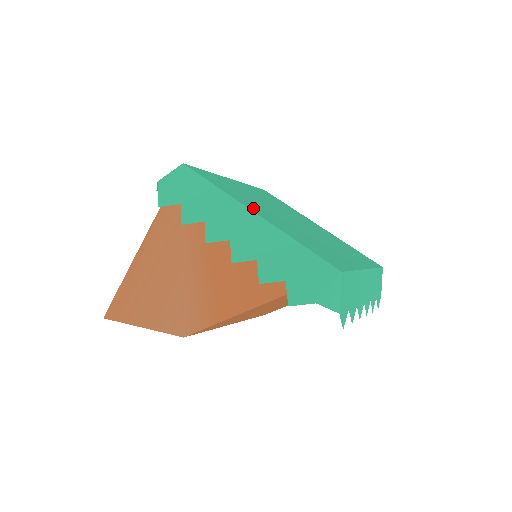
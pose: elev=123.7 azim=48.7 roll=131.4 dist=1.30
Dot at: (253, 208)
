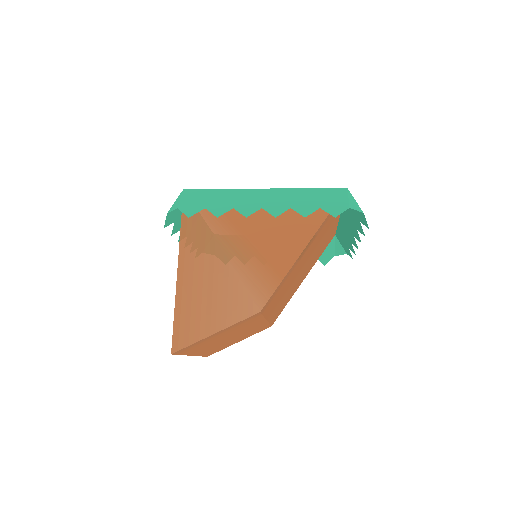
Dot at: occluded
